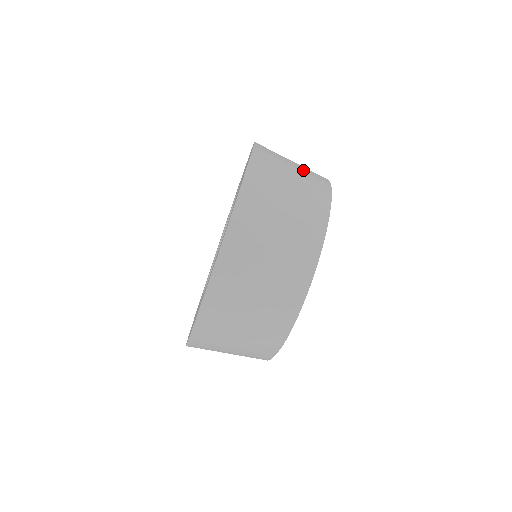
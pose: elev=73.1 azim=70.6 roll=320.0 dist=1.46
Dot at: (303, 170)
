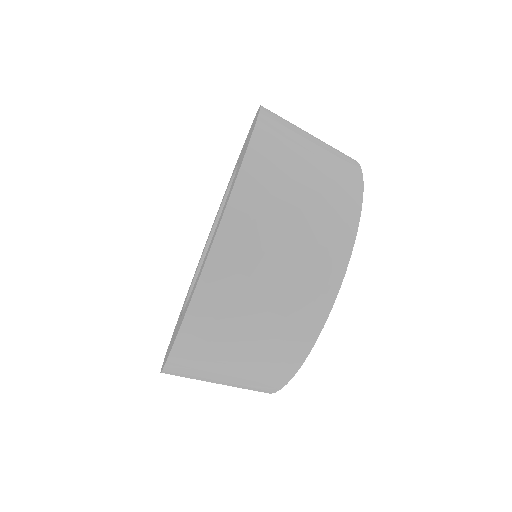
Dot at: occluded
